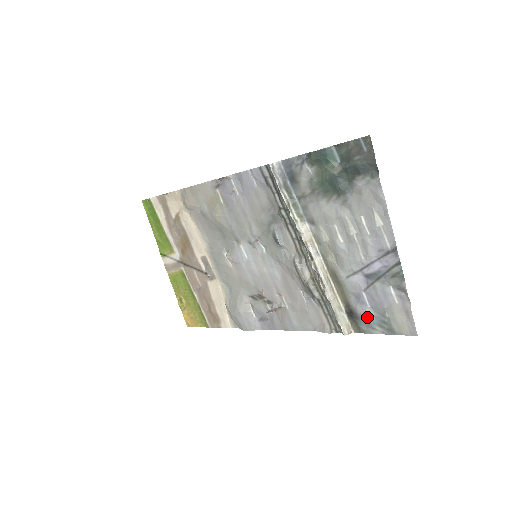
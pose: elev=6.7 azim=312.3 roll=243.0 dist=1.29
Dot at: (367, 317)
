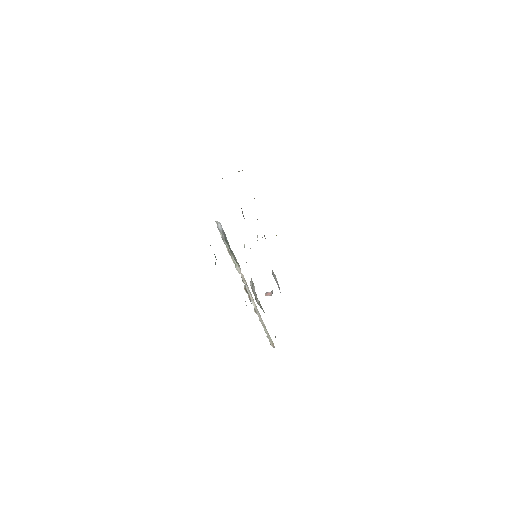
Dot at: occluded
